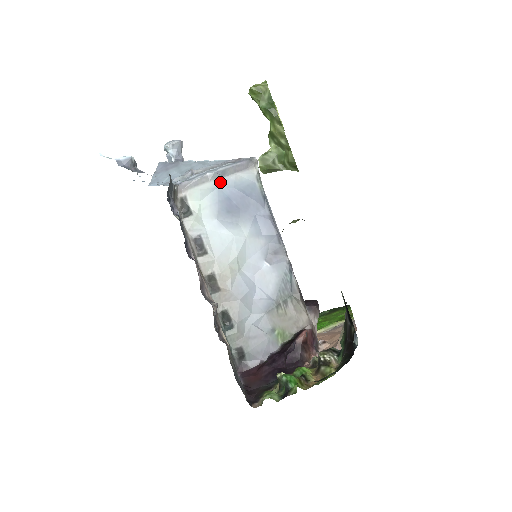
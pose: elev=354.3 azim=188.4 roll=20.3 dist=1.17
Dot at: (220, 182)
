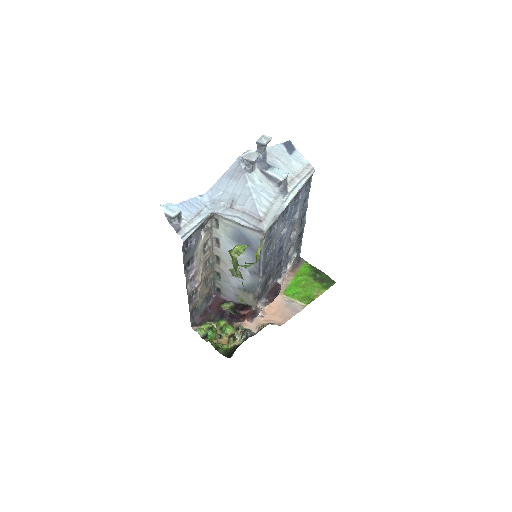
Dot at: (239, 227)
